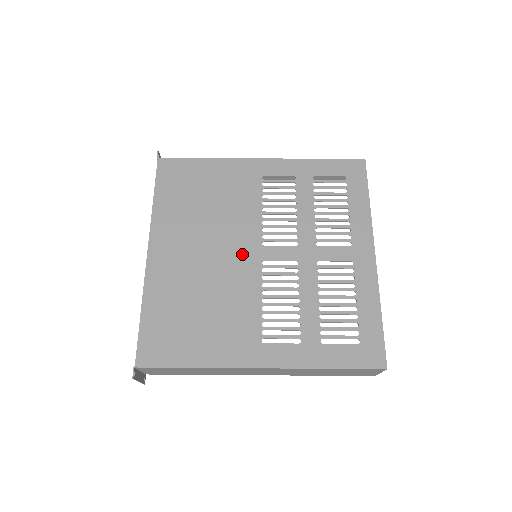
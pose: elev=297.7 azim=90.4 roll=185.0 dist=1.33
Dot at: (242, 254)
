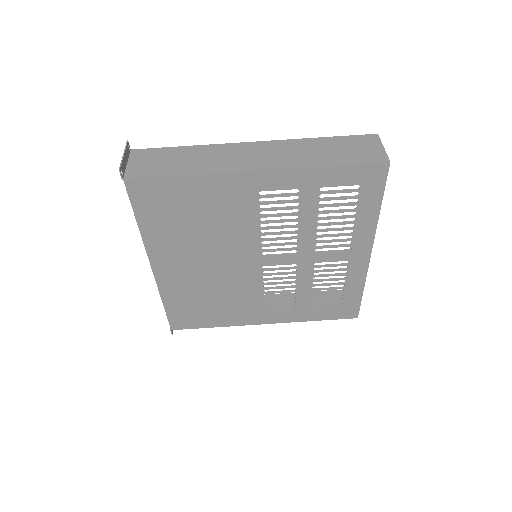
Dot at: (243, 263)
